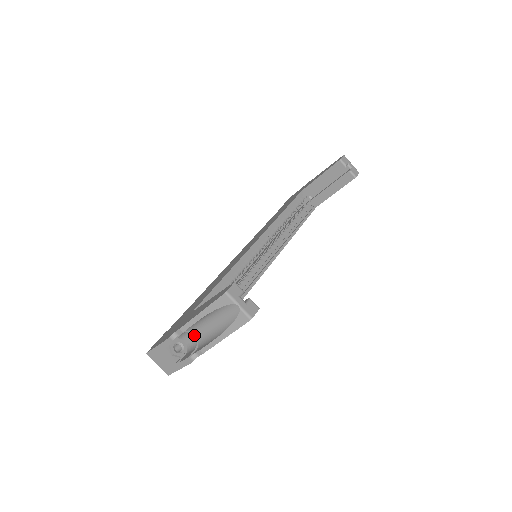
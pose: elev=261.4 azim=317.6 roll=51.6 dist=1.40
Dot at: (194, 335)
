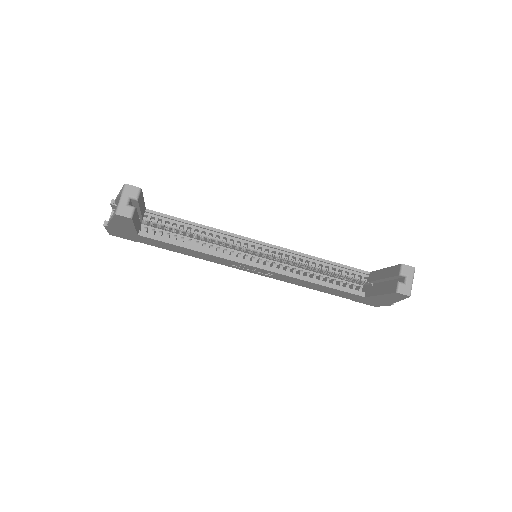
Dot at: occluded
